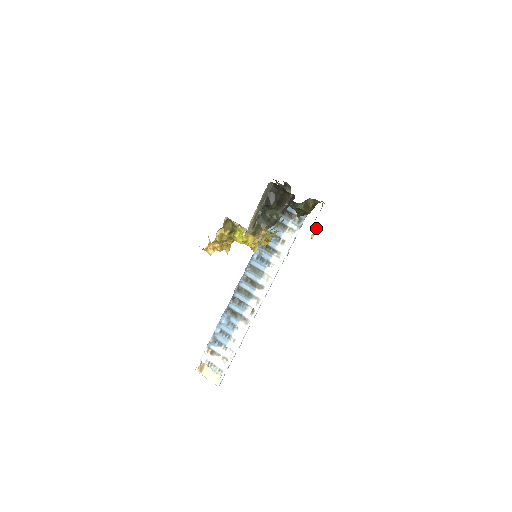
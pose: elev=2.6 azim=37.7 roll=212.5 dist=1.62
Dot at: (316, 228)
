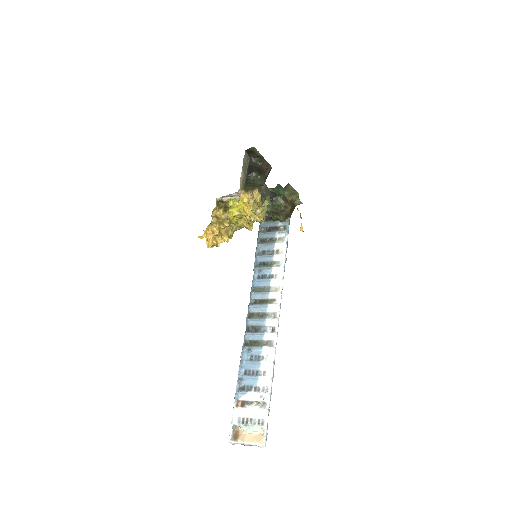
Dot at: occluded
